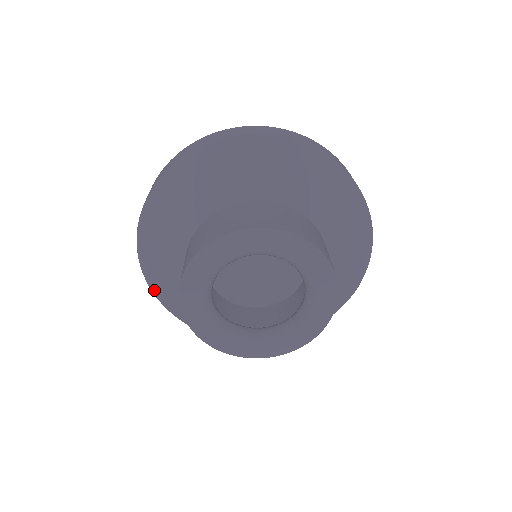
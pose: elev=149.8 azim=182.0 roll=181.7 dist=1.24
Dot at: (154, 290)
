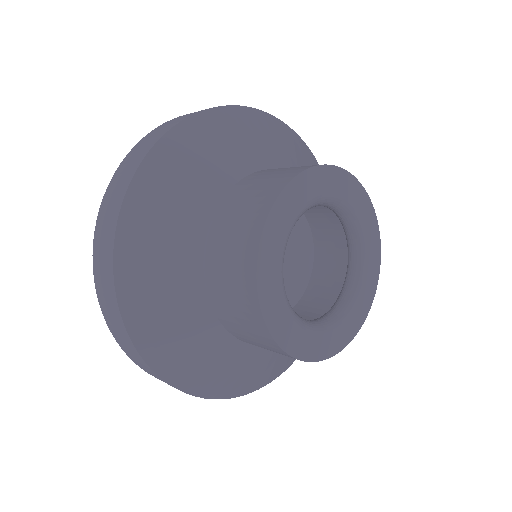
Dot at: (137, 337)
